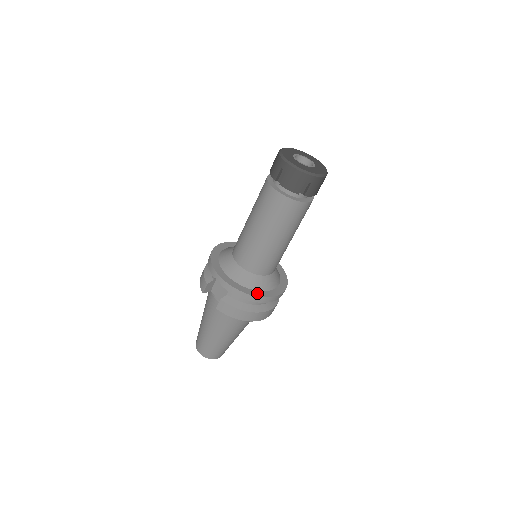
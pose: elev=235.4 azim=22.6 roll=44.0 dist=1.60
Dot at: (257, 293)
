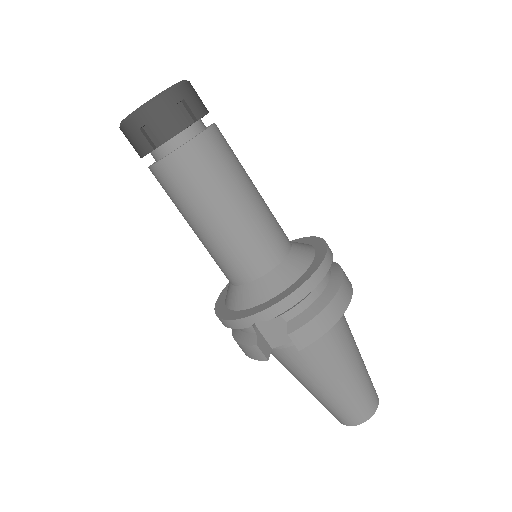
Dot at: (306, 275)
